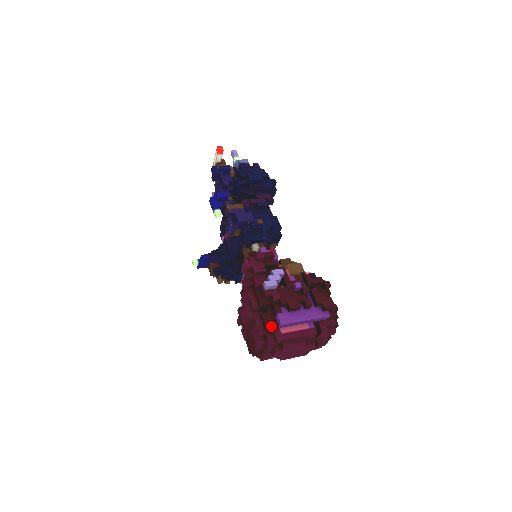
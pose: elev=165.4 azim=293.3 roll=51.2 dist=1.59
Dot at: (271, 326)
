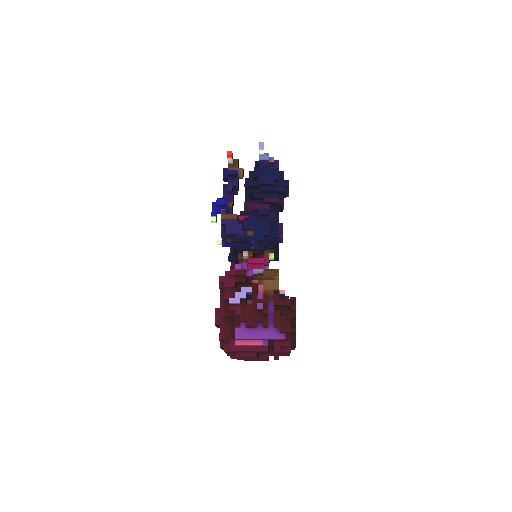
Dot at: (228, 336)
